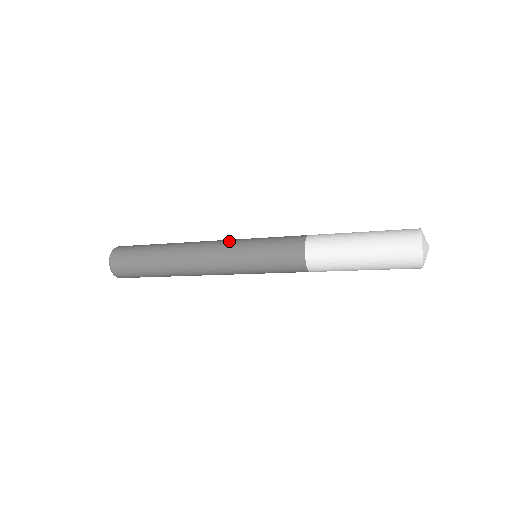
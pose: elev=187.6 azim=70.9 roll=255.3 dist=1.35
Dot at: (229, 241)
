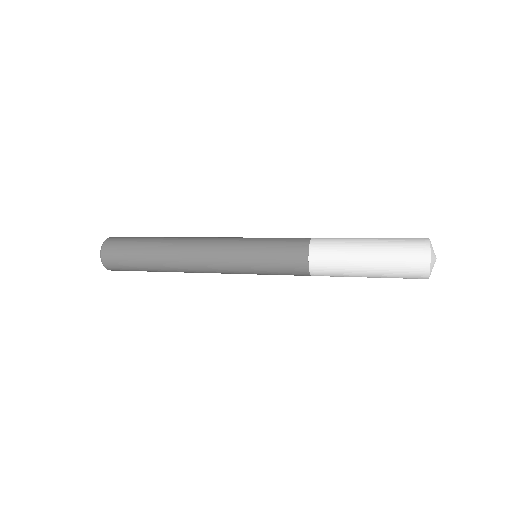
Dot at: (230, 238)
